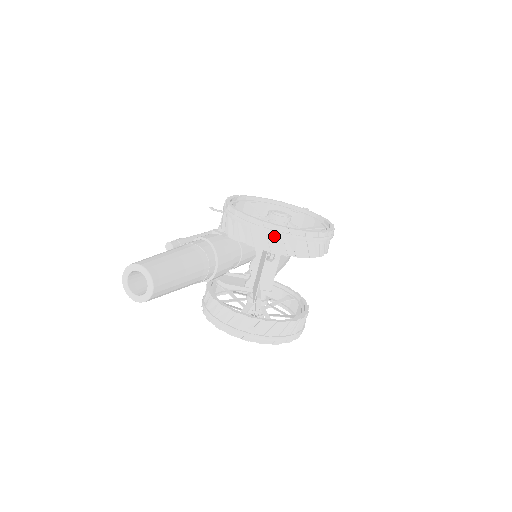
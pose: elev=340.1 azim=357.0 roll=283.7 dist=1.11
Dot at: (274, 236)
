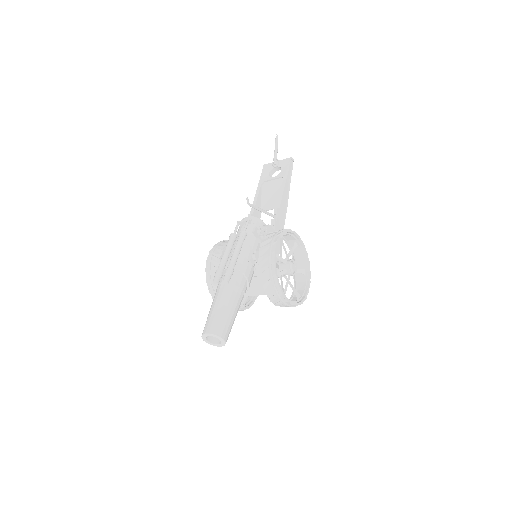
Dot at: (286, 304)
